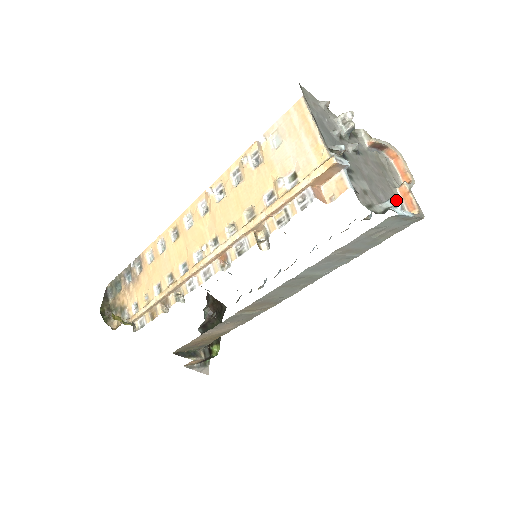
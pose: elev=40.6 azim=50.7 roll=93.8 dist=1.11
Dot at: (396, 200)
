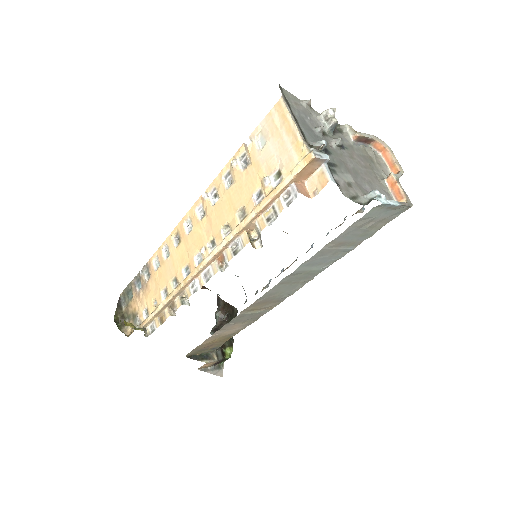
Dot at: (384, 191)
